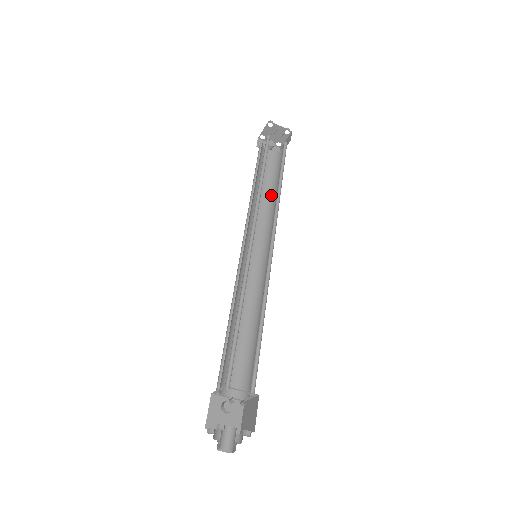
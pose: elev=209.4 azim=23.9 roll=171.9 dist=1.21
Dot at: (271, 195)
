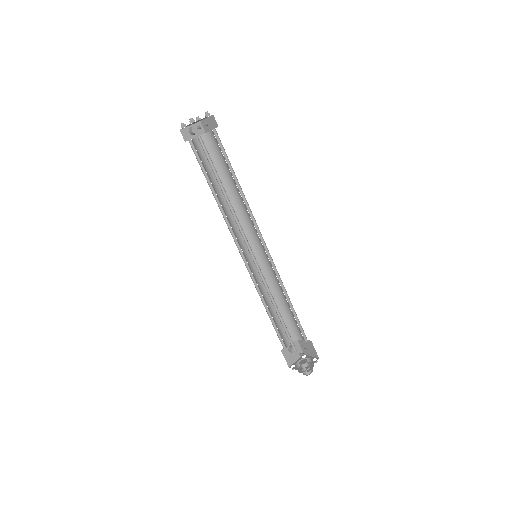
Dot at: (229, 188)
